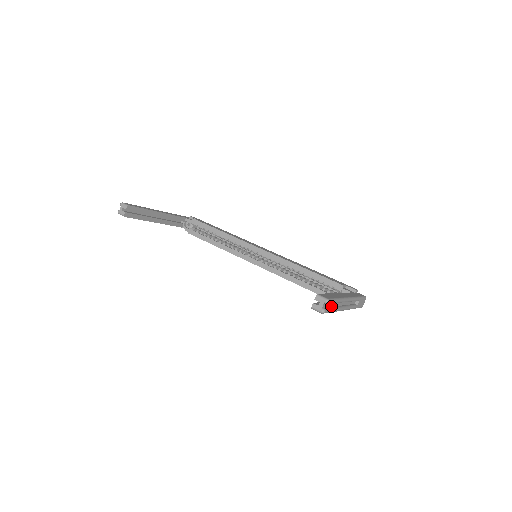
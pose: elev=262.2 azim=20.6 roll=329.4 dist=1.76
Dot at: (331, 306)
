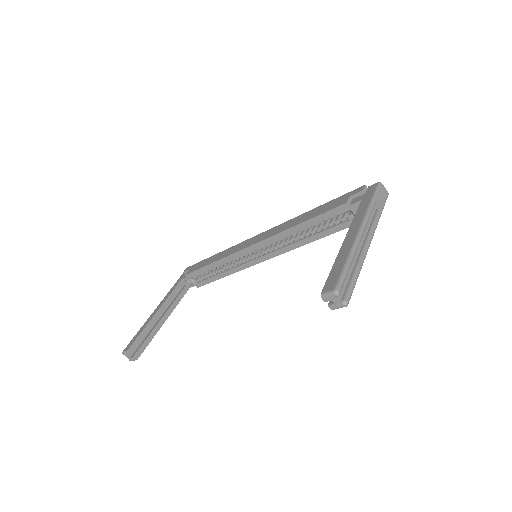
Dot at: (349, 276)
